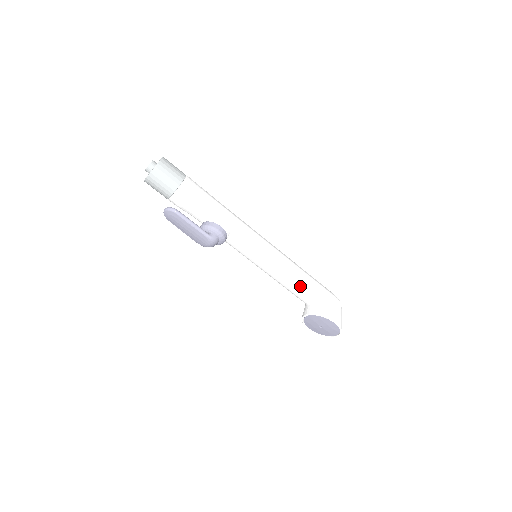
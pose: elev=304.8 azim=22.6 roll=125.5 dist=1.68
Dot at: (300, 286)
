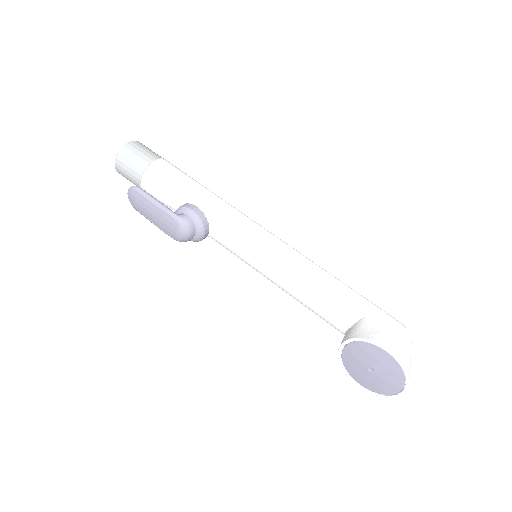
Dot at: (325, 296)
